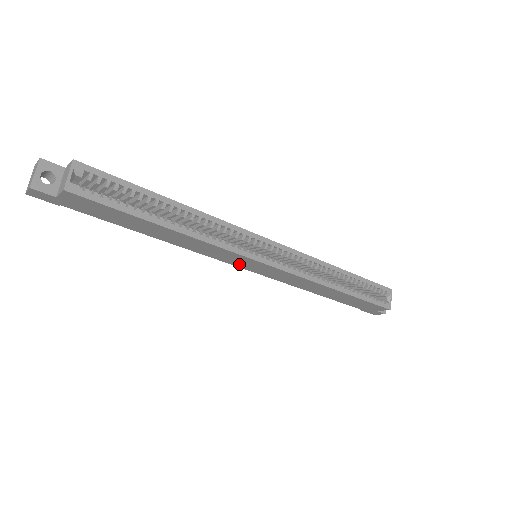
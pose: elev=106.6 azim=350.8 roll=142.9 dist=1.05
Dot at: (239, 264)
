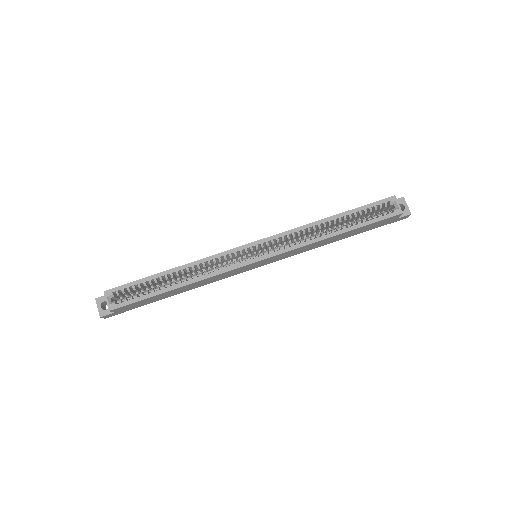
Dot at: (249, 269)
